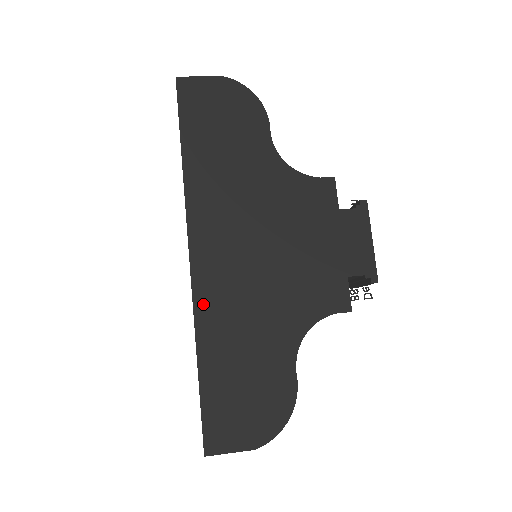
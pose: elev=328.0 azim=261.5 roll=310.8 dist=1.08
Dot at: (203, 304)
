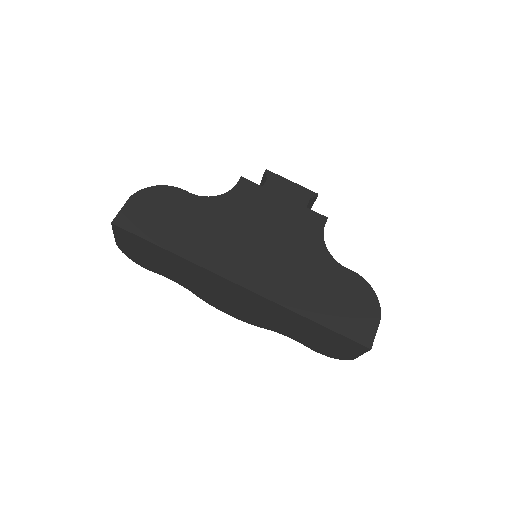
Dot at: (277, 296)
